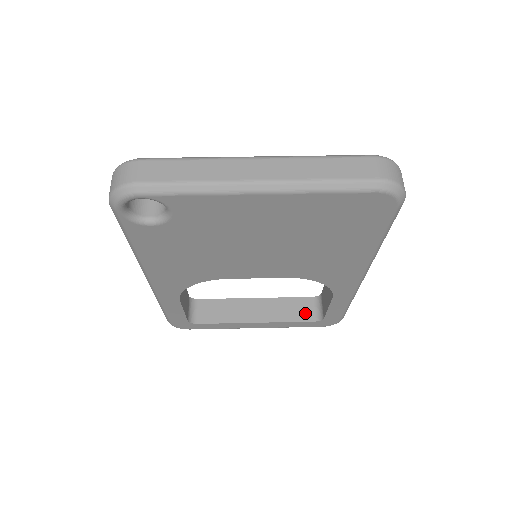
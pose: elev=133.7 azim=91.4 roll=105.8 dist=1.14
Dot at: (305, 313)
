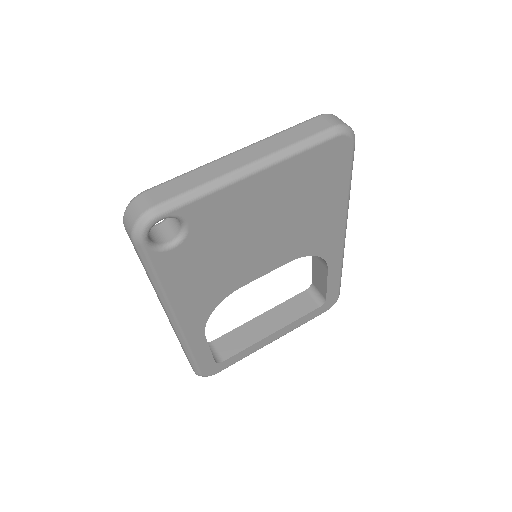
Dot at: (308, 305)
